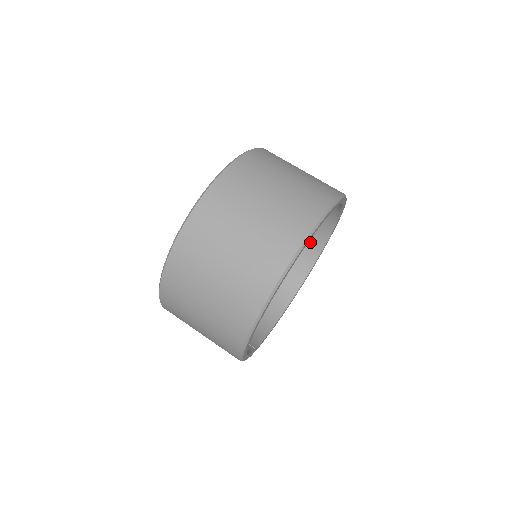
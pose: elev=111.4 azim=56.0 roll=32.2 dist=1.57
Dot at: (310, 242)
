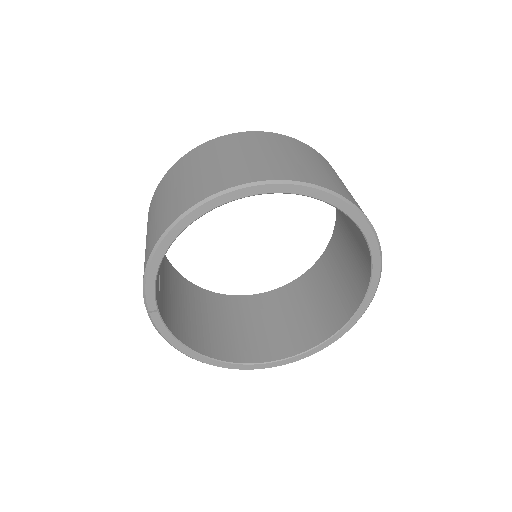
Dot at: (298, 339)
